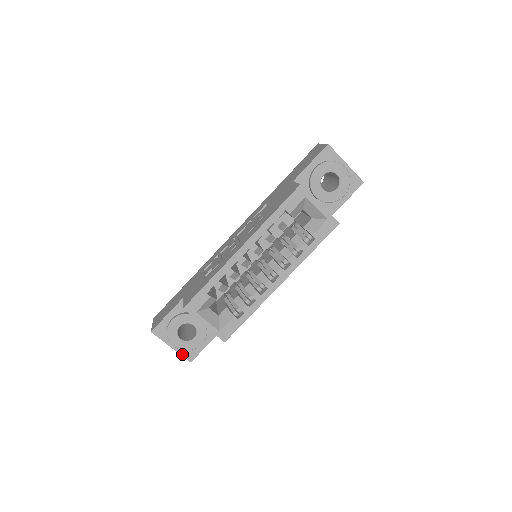
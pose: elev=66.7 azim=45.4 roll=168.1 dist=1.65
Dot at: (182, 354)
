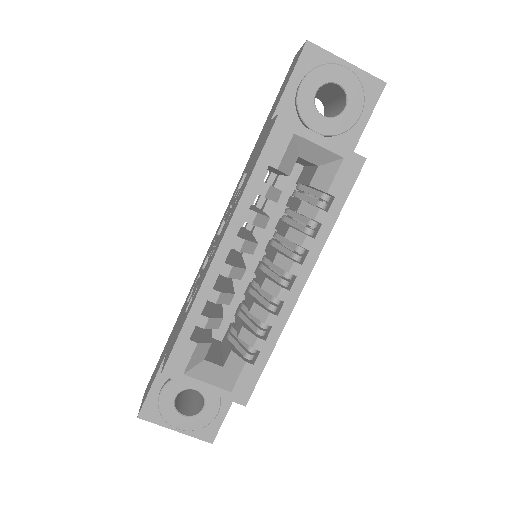
Dot at: (195, 435)
